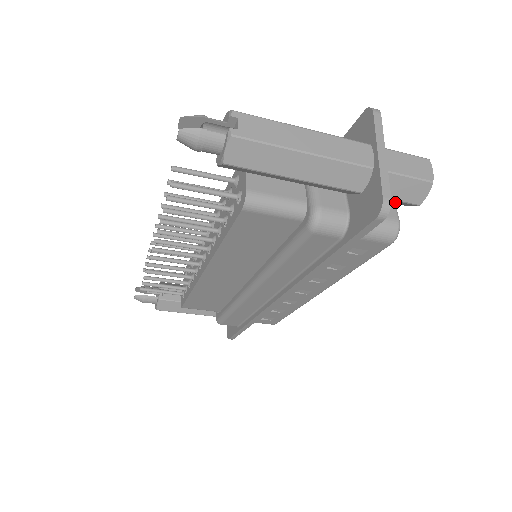
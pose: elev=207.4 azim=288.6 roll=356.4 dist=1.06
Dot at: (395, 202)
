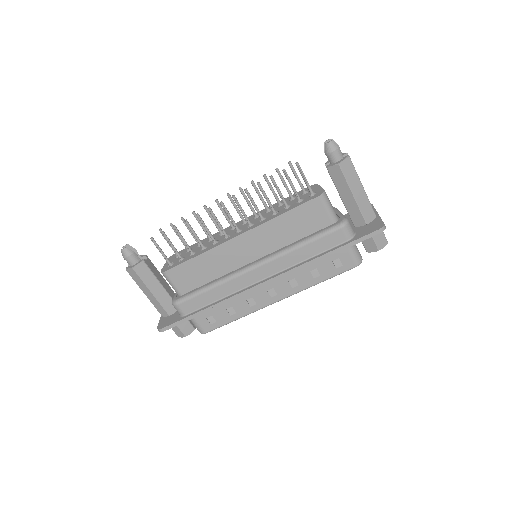
Dot at: (369, 244)
